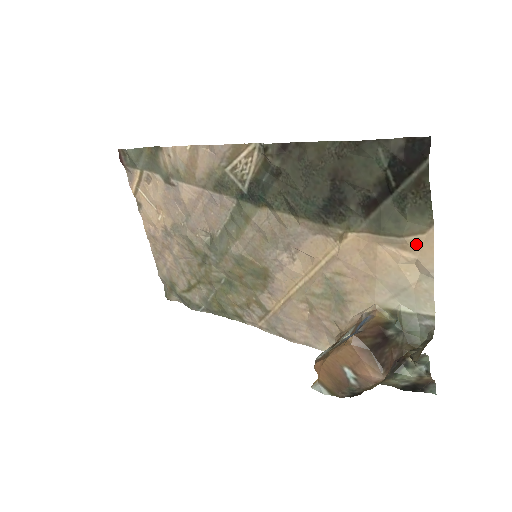
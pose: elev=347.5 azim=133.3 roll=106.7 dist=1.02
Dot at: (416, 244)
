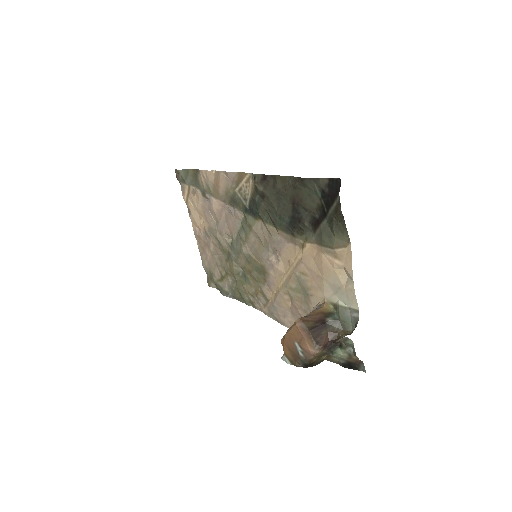
Dot at: (342, 255)
